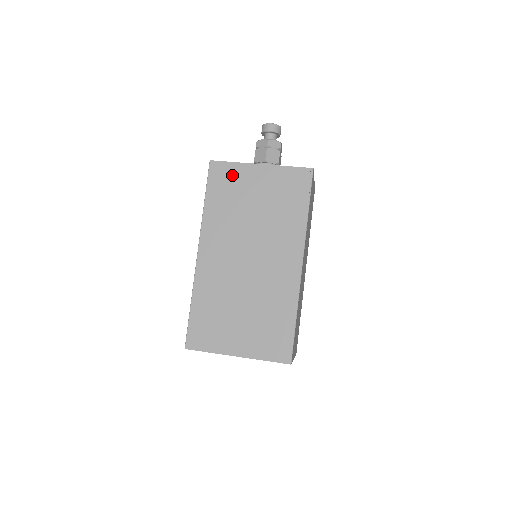
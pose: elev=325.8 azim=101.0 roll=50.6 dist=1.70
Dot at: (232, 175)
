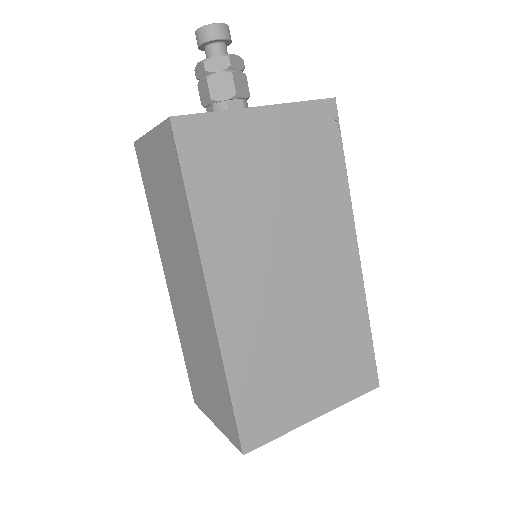
Dot at: (221, 137)
